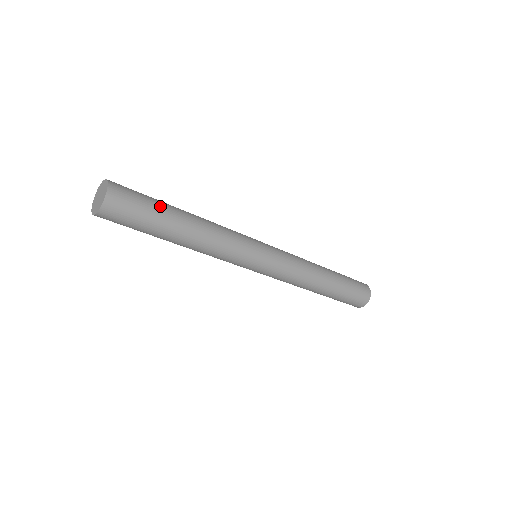
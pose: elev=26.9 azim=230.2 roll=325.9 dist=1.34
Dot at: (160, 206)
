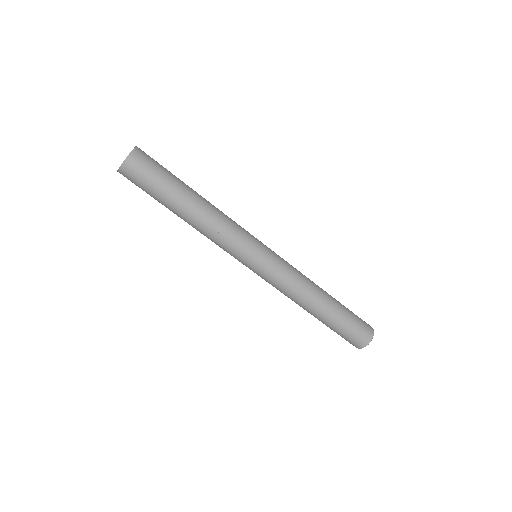
Dot at: (172, 180)
